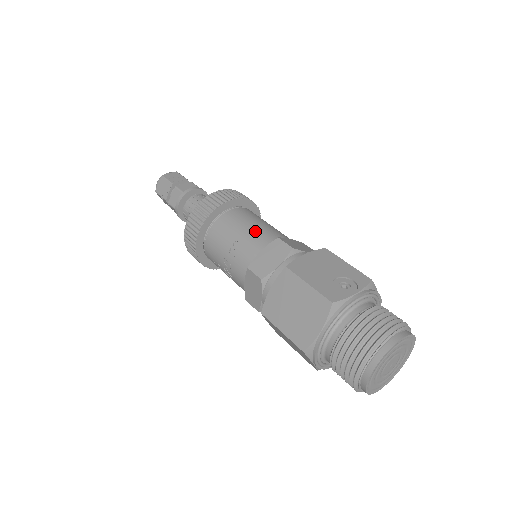
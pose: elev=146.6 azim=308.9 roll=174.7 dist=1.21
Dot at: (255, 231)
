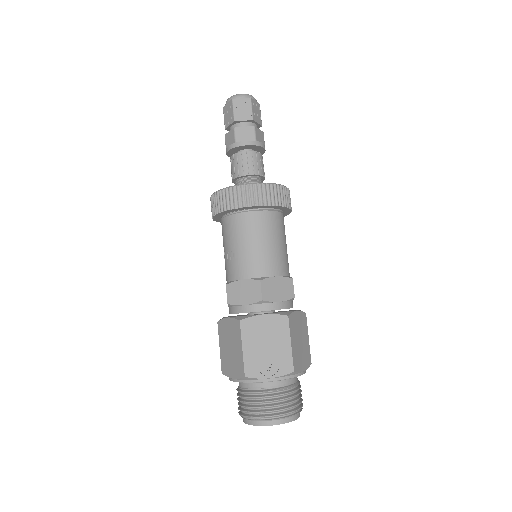
Dot at: (252, 255)
